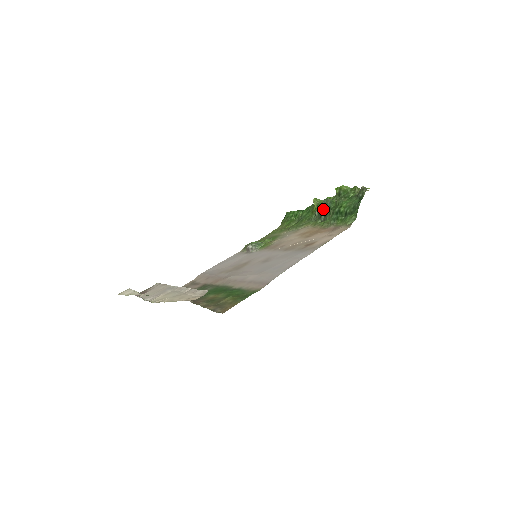
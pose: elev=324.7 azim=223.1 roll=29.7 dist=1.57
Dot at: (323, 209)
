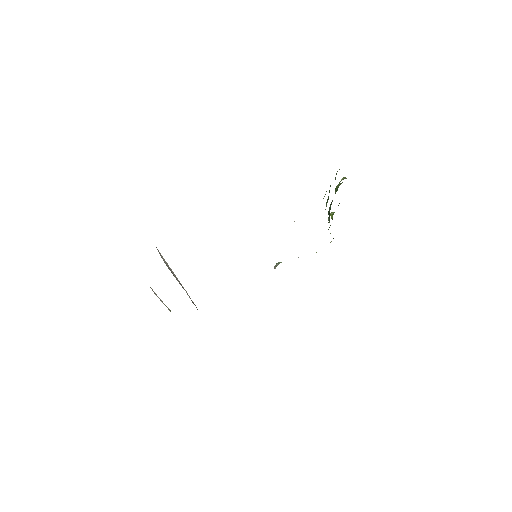
Dot at: (328, 212)
